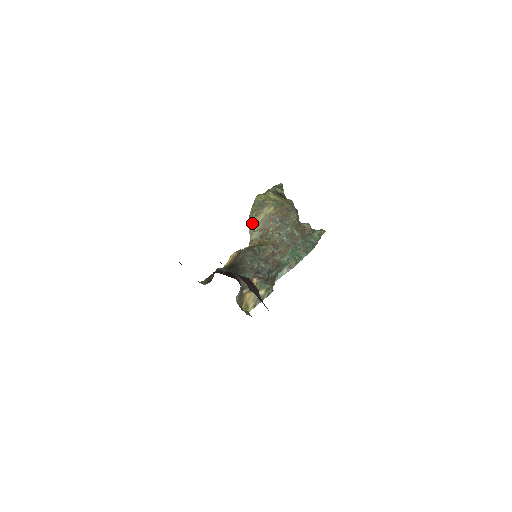
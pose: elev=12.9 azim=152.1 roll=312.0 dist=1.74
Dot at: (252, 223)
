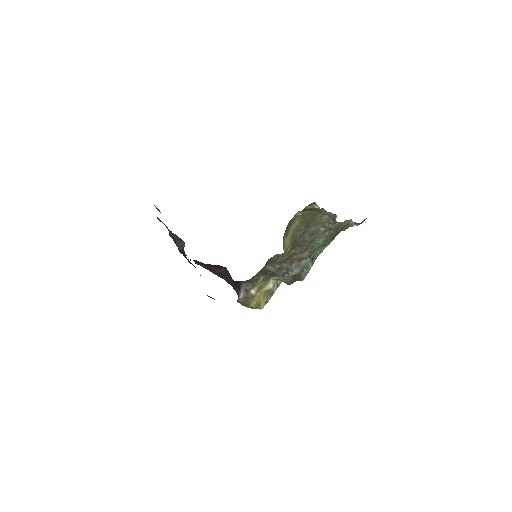
Dot at: (285, 244)
